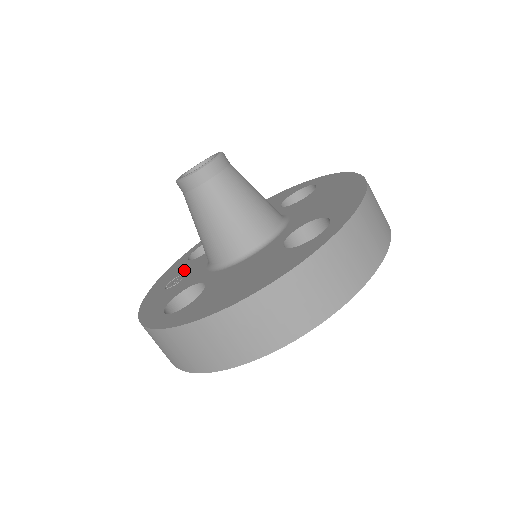
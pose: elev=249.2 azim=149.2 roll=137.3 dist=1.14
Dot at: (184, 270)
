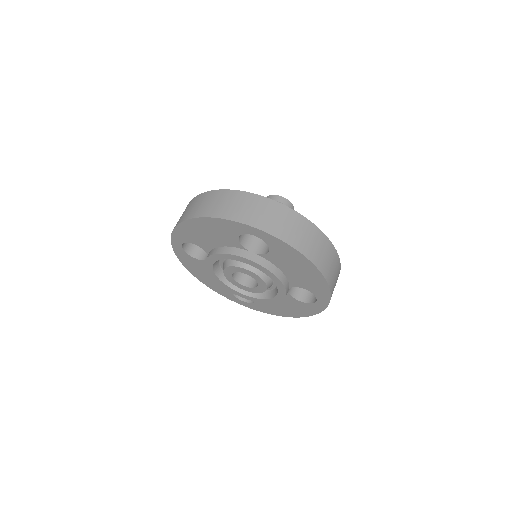
Dot at: occluded
